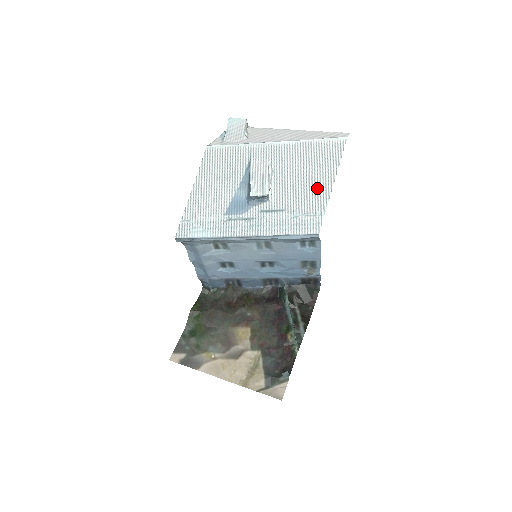
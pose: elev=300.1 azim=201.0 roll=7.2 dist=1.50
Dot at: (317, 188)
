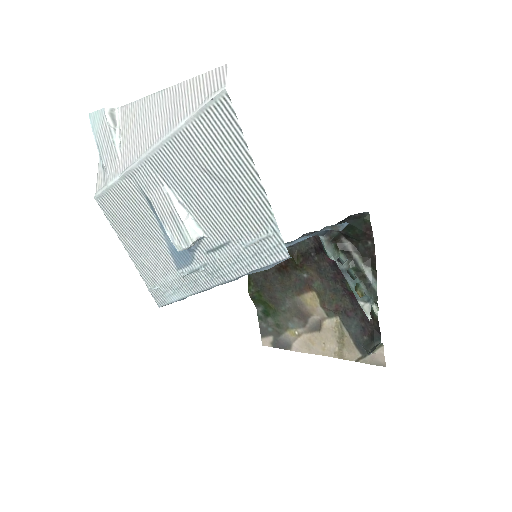
Dot at: (244, 196)
